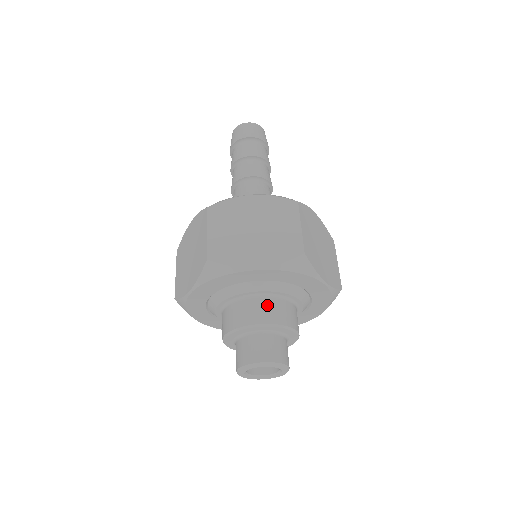
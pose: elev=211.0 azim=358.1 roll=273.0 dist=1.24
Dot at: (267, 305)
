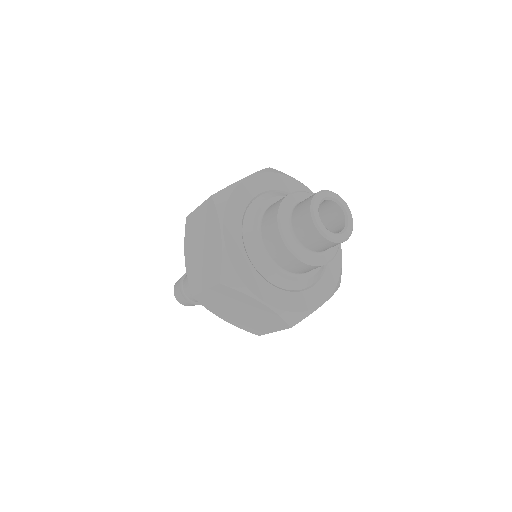
Dot at: occluded
